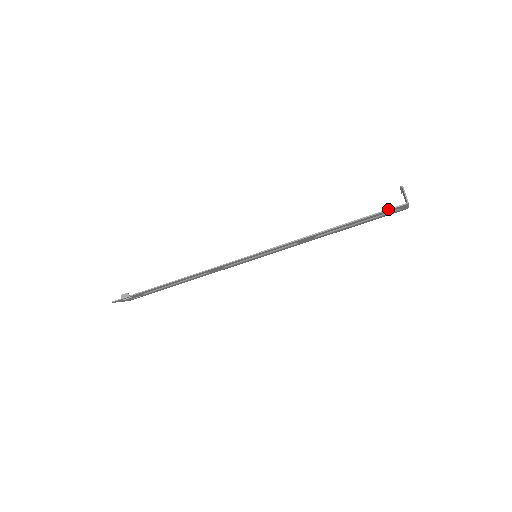
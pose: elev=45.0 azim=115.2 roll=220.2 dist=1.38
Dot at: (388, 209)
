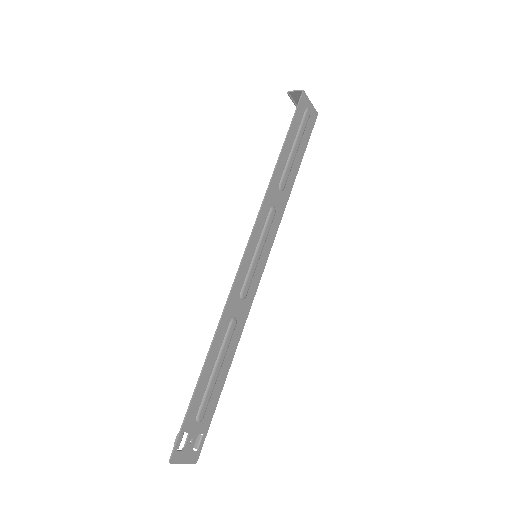
Dot at: (296, 107)
